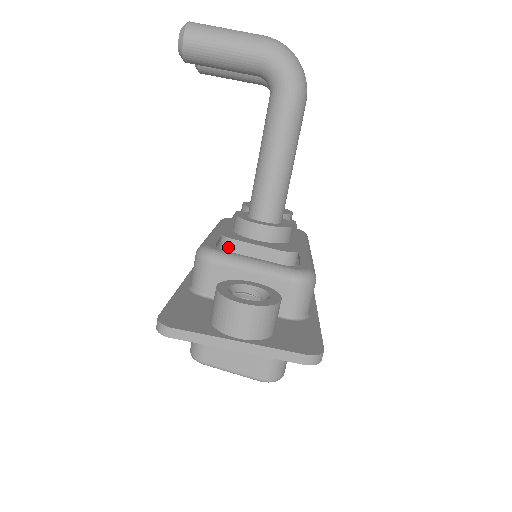
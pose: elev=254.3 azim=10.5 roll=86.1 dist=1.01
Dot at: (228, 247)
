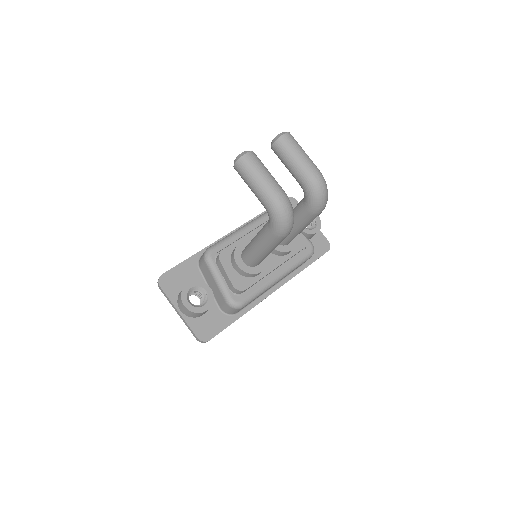
Dot at: (218, 261)
